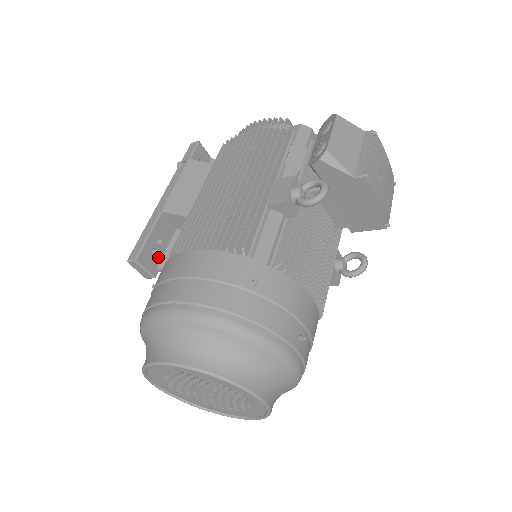
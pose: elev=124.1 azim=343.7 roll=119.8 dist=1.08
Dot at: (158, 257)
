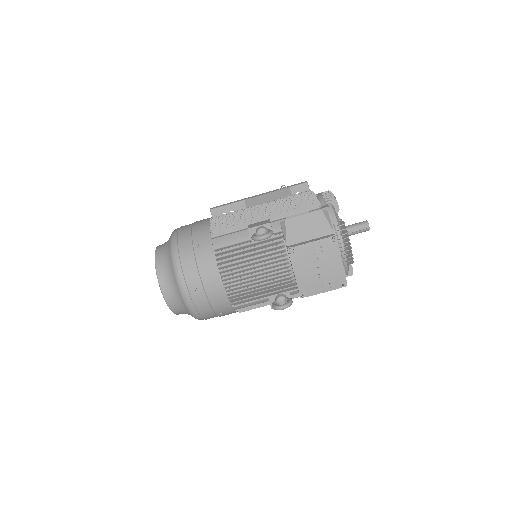
Dot at: occluded
